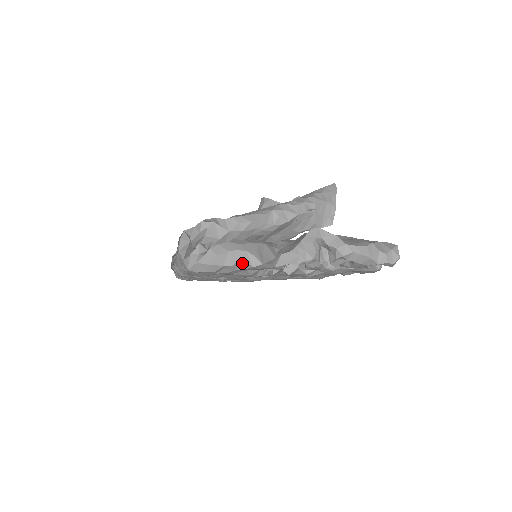
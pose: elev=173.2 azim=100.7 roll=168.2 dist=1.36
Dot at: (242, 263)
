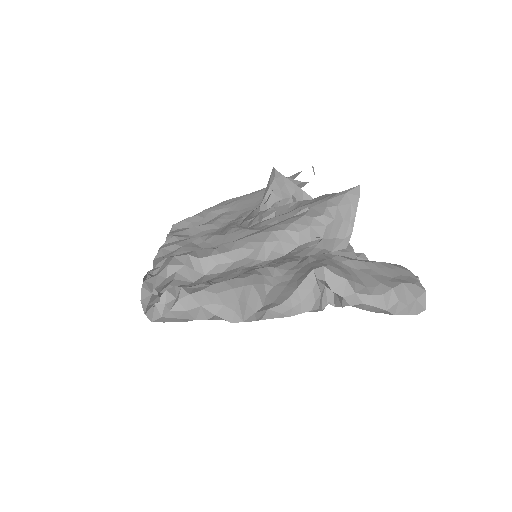
Dot at: (218, 317)
